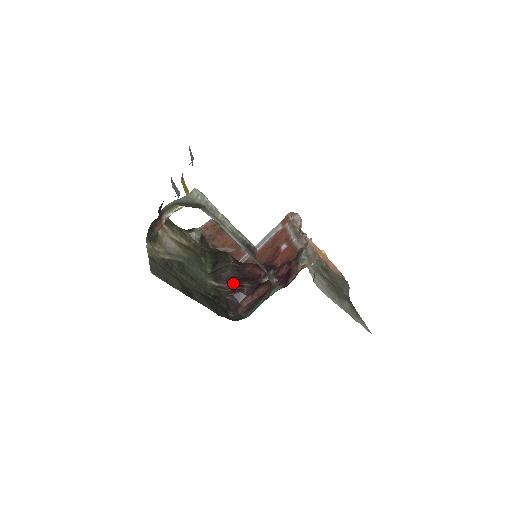
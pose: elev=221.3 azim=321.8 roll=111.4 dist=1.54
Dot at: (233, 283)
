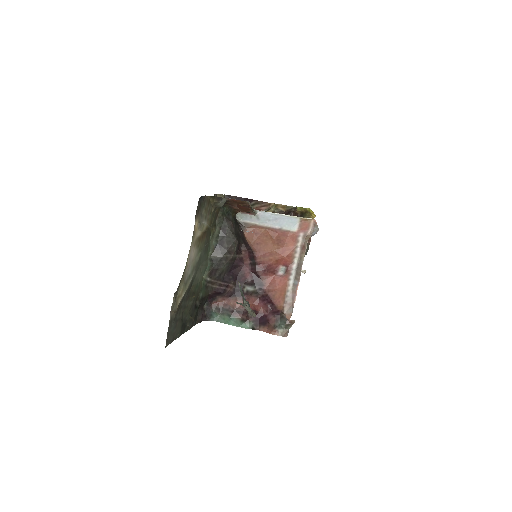
Dot at: (222, 281)
